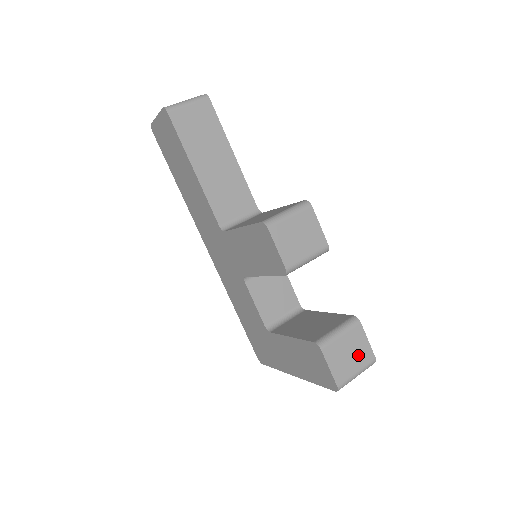
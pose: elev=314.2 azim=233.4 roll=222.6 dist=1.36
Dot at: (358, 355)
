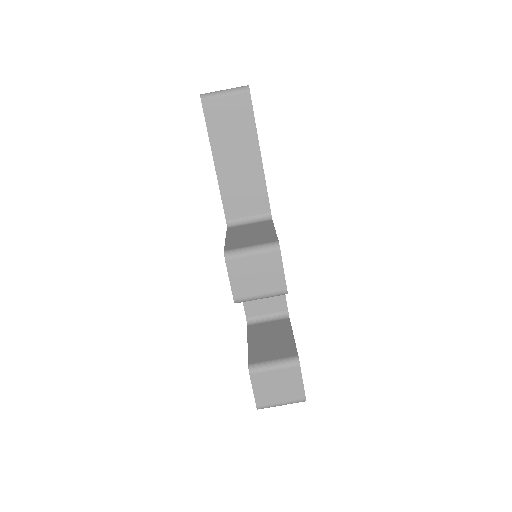
Dot at: (287, 390)
